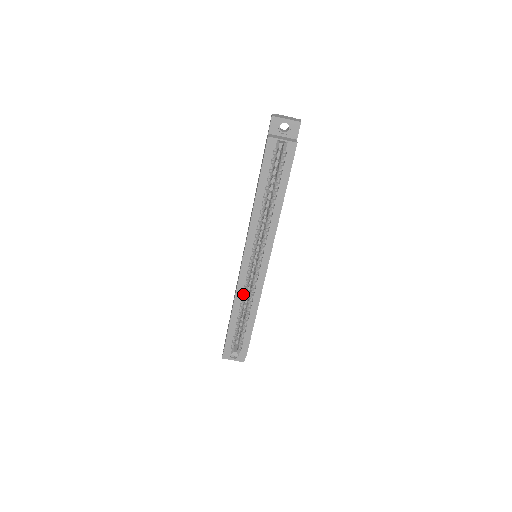
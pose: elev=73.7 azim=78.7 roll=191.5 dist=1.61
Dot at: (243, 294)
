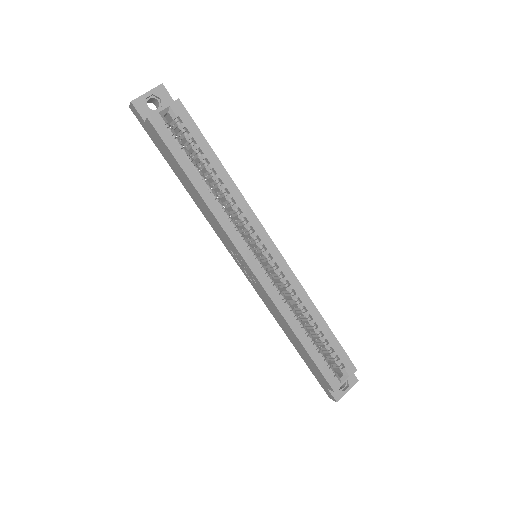
Dot at: (286, 303)
